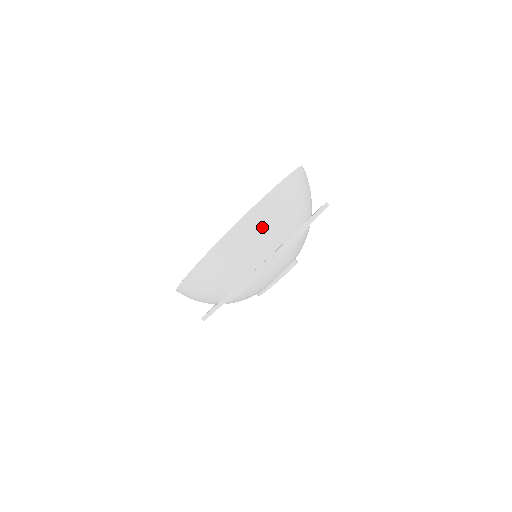
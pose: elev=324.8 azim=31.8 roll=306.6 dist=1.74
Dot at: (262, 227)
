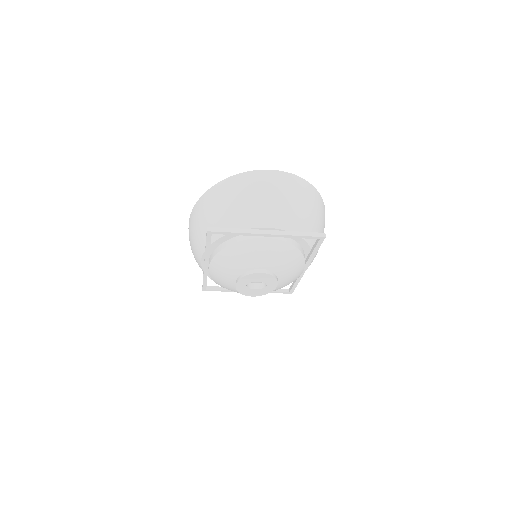
Dot at: (219, 204)
